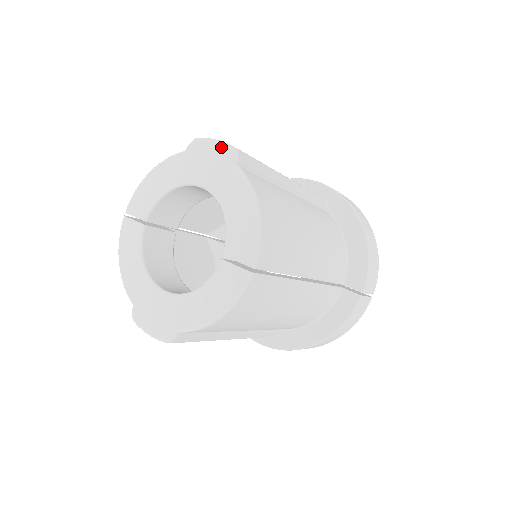
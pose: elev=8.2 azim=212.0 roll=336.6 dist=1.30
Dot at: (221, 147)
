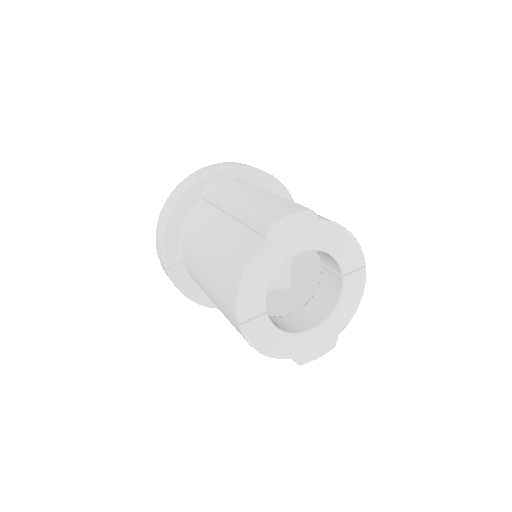
Dot at: (301, 217)
